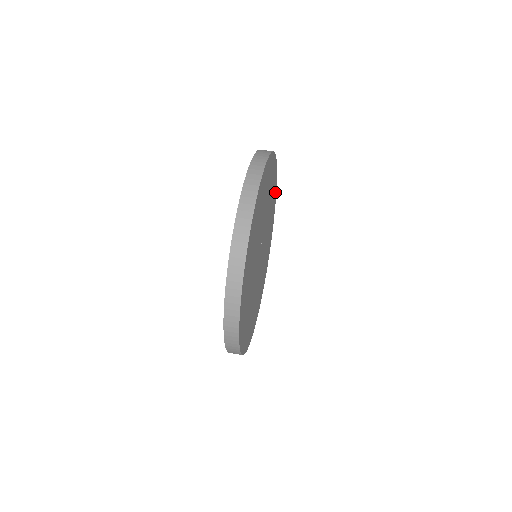
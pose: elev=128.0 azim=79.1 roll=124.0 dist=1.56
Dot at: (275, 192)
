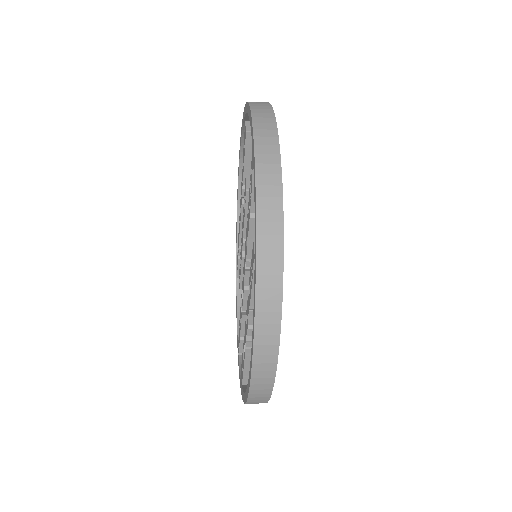
Dot at: occluded
